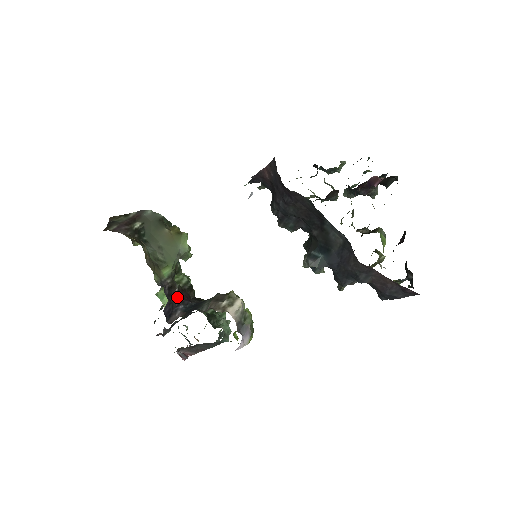
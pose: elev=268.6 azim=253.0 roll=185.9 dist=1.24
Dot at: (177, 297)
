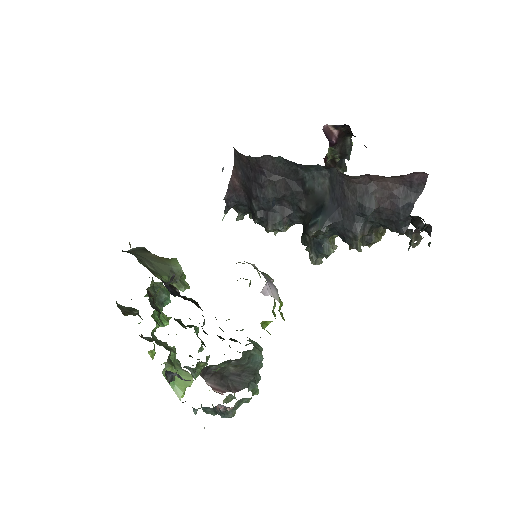
Dot at: occluded
